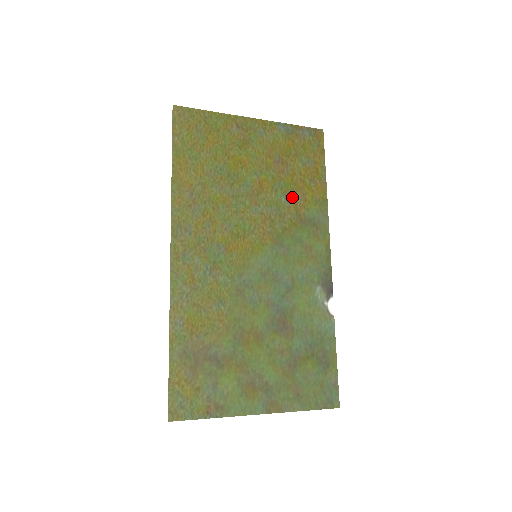
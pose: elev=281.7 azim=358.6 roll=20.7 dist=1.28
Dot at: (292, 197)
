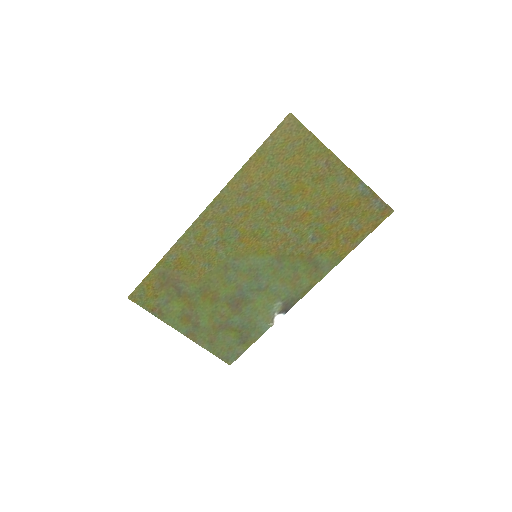
Dot at: (318, 239)
